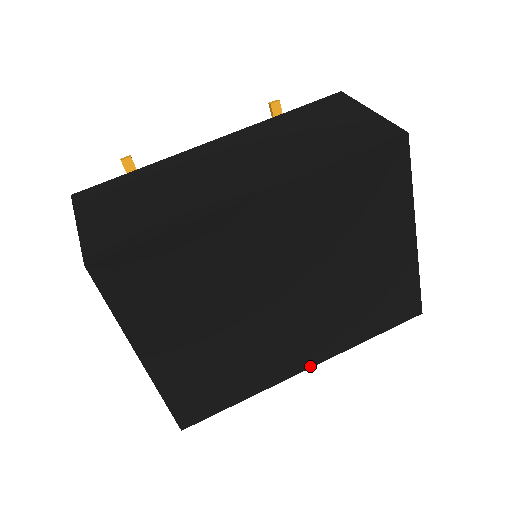
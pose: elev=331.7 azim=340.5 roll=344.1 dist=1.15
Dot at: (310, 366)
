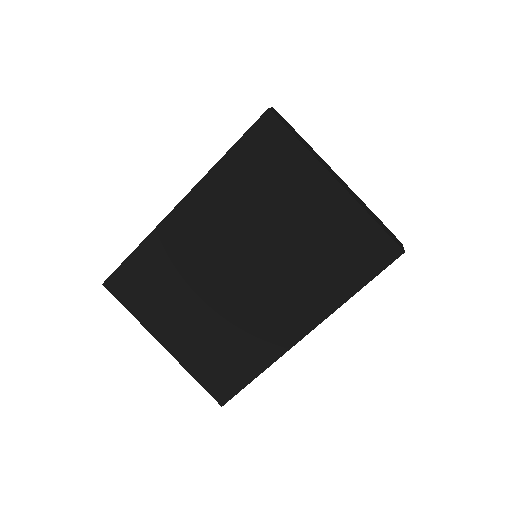
Dot at: (308, 331)
